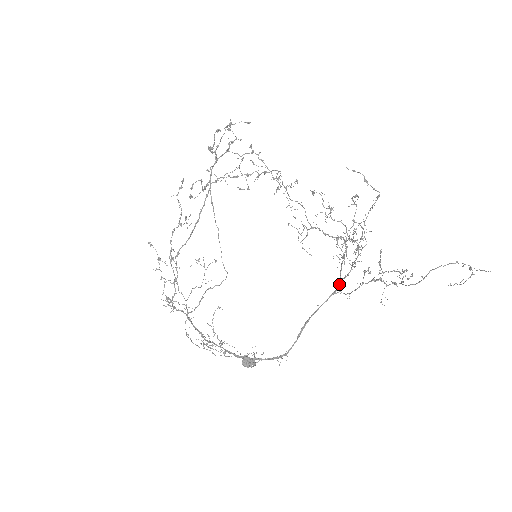
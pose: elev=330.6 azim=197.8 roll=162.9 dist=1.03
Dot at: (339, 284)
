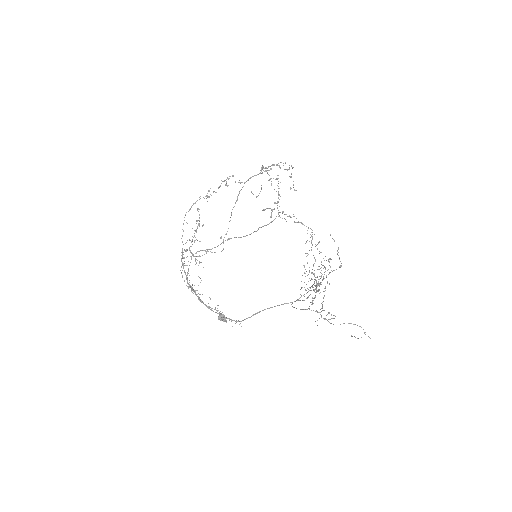
Dot at: (295, 301)
